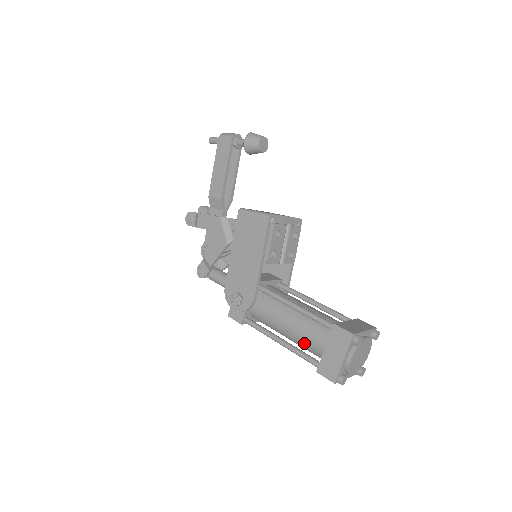
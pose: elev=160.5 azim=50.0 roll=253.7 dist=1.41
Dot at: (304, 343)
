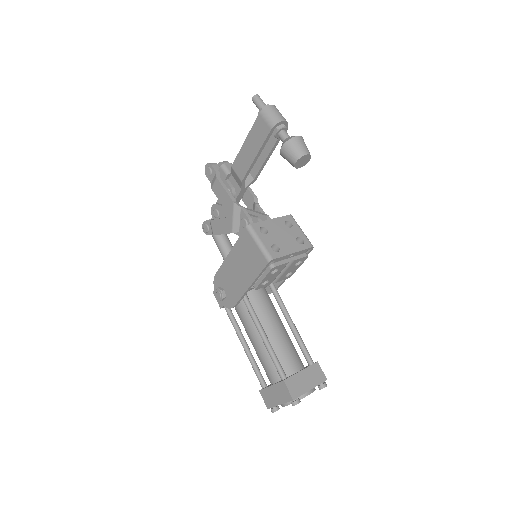
Dot at: (261, 363)
